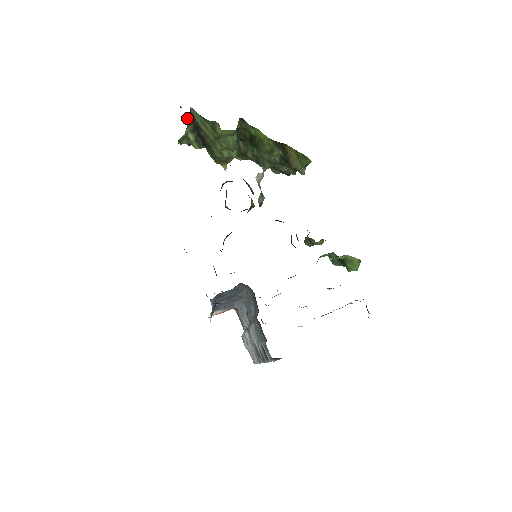
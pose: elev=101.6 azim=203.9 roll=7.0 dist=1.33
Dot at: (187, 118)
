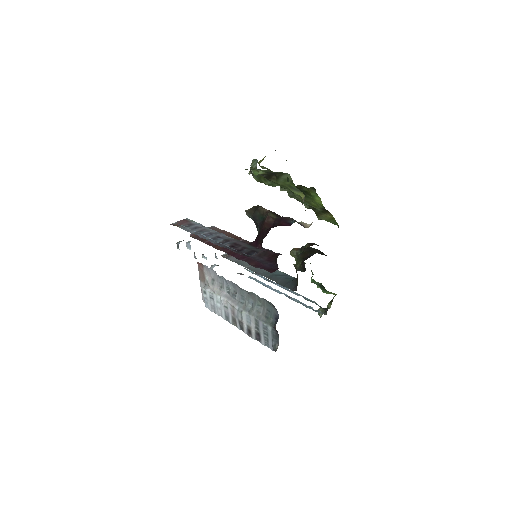
Dot at: (276, 172)
